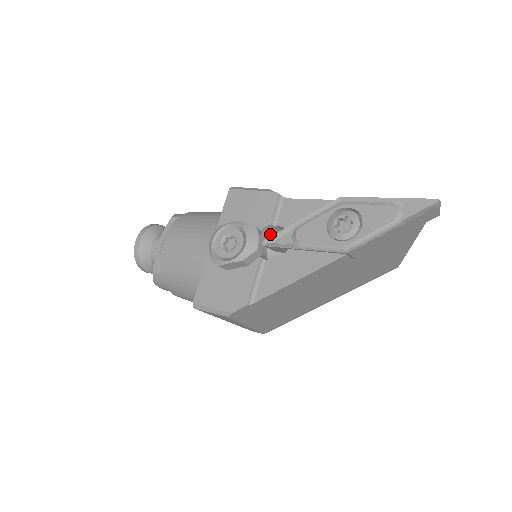
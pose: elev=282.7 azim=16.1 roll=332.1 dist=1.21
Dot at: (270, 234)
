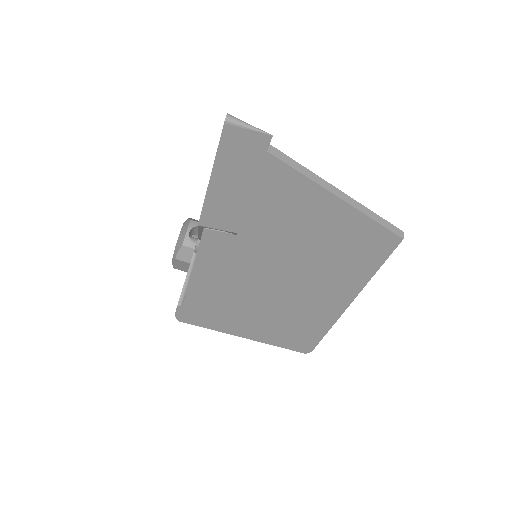
Dot at: occluded
